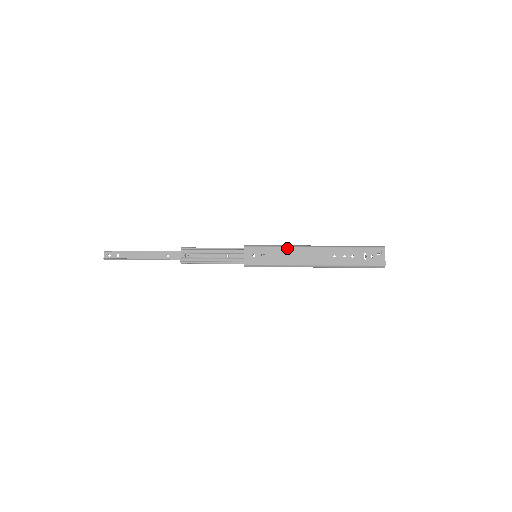
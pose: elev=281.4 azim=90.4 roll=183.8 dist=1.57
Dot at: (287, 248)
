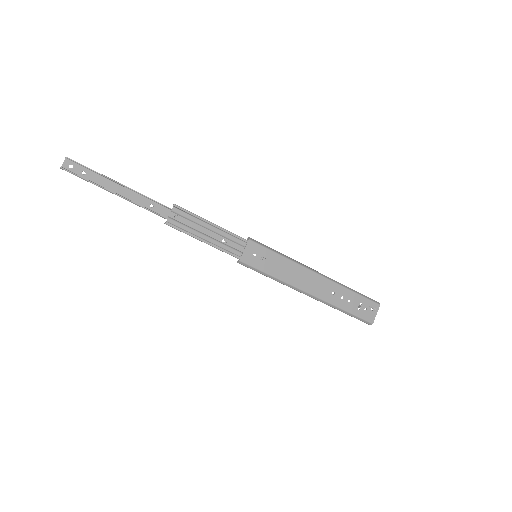
Dot at: (293, 263)
